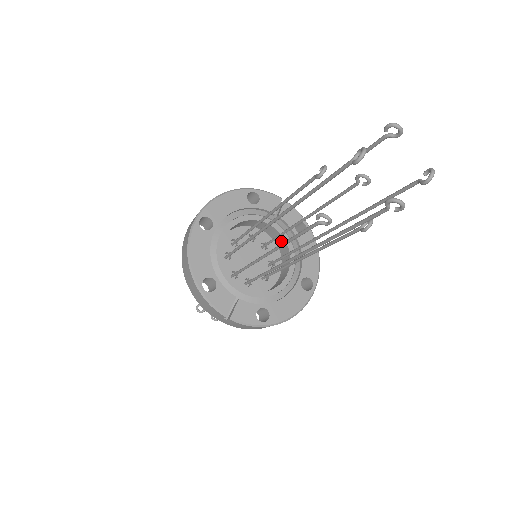
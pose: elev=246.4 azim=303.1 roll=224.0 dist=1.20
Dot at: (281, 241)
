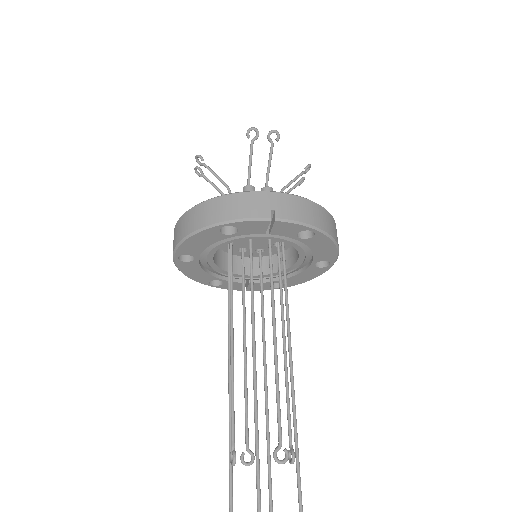
Dot at: occluded
